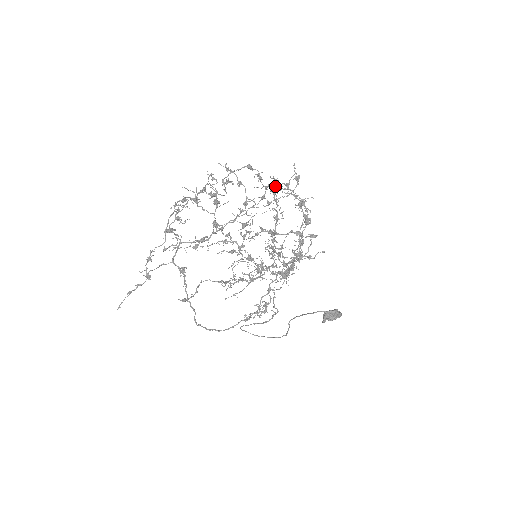
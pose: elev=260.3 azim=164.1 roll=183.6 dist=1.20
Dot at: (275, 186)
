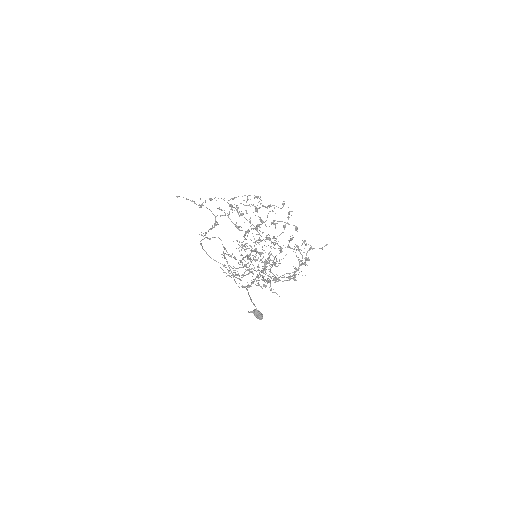
Dot at: (302, 244)
